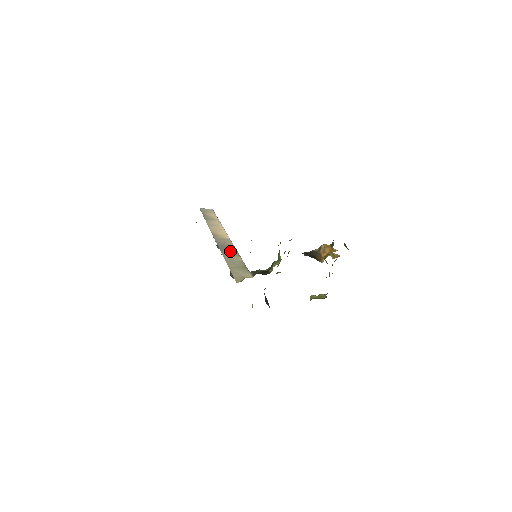
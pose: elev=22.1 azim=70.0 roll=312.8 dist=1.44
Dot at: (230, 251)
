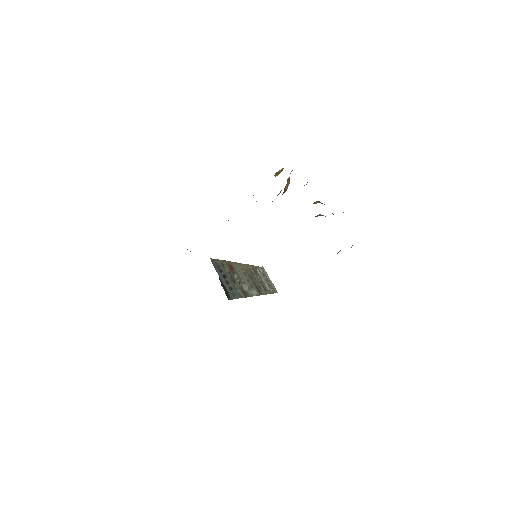
Dot at: occluded
